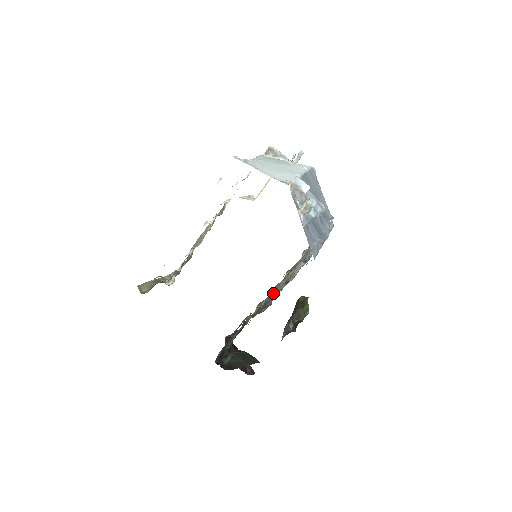
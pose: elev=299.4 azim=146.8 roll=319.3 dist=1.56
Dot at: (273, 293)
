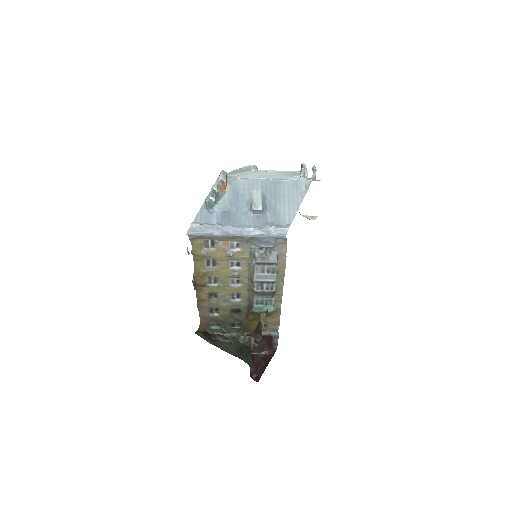
Dot at: (252, 292)
